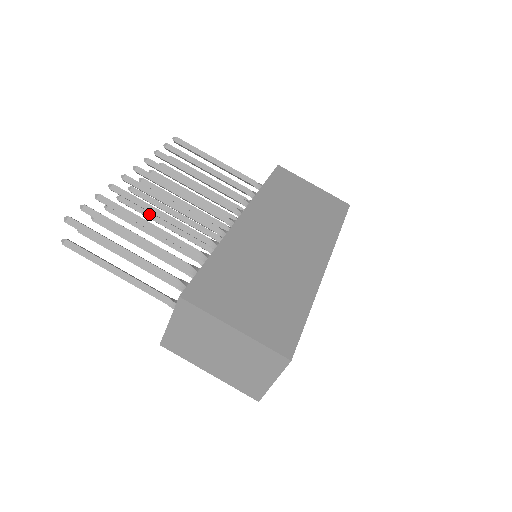
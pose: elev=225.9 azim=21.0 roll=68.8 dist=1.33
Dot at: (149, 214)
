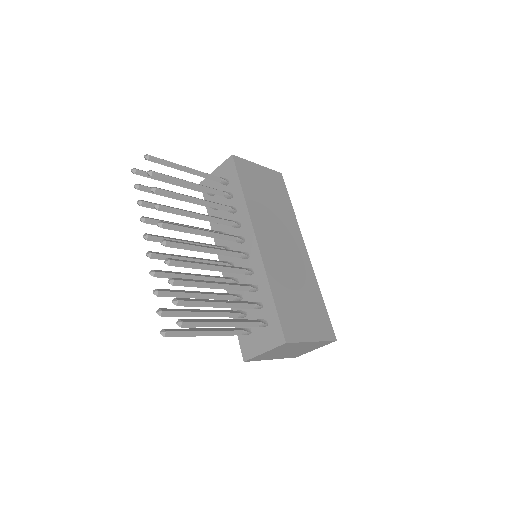
Dot at: (179, 259)
